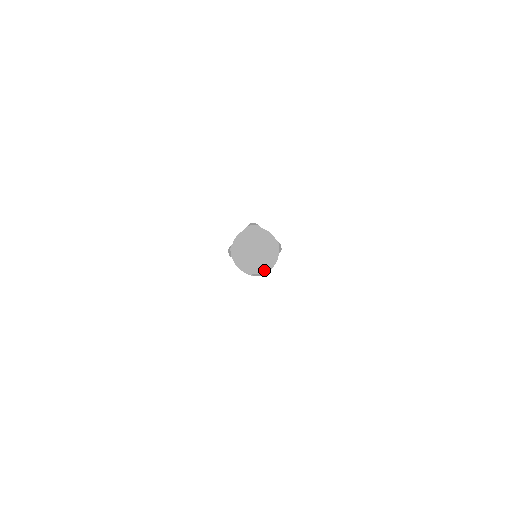
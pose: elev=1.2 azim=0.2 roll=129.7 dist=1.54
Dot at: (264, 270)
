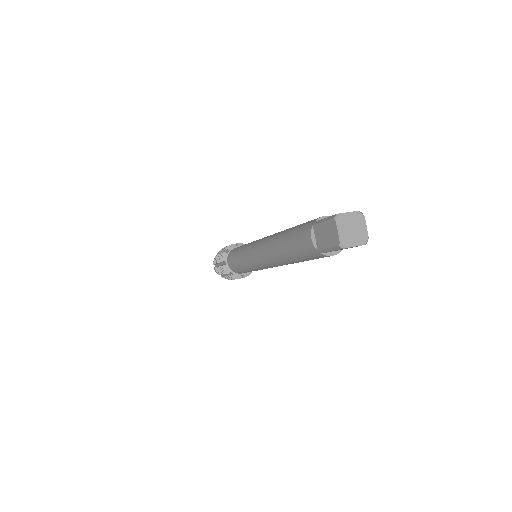
Dot at: occluded
